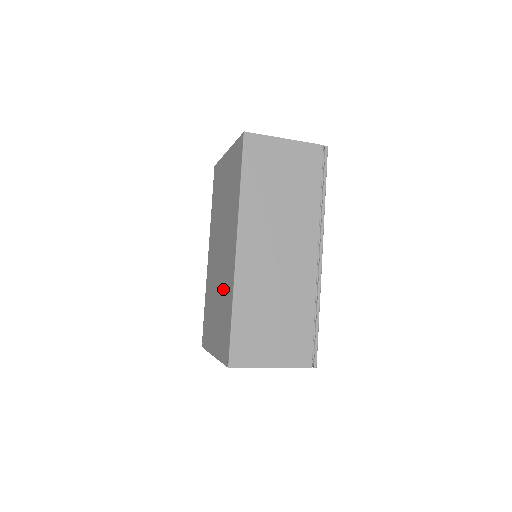
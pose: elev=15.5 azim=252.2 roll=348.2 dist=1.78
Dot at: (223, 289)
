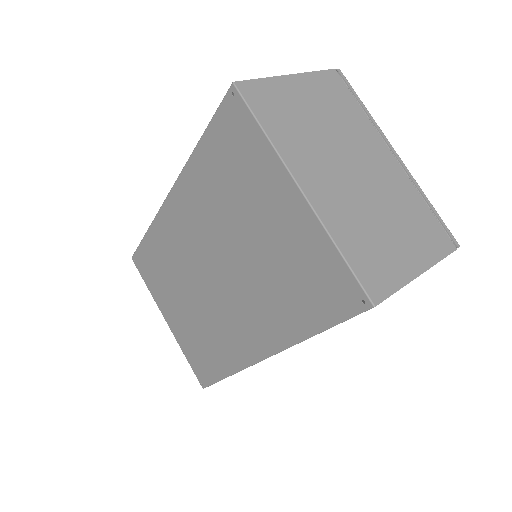
Dot at: (211, 326)
